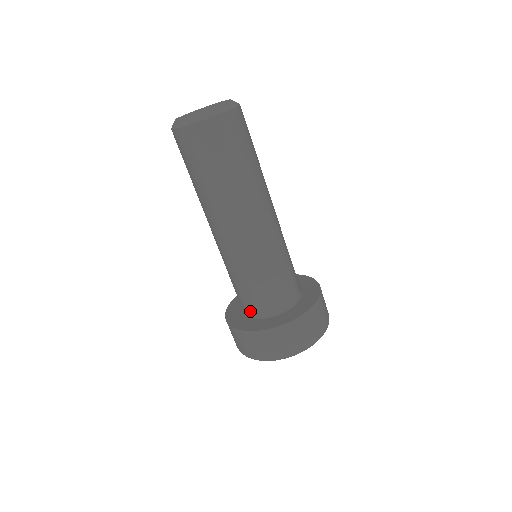
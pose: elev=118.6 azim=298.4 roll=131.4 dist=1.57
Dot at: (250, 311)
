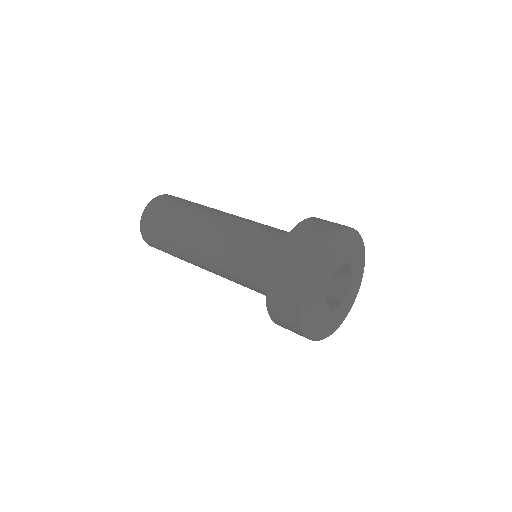
Dot at: occluded
